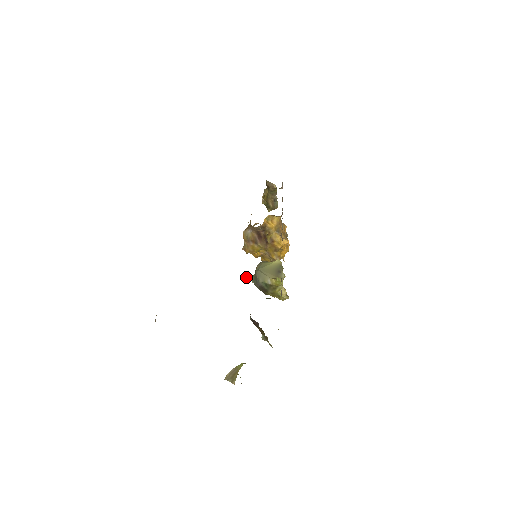
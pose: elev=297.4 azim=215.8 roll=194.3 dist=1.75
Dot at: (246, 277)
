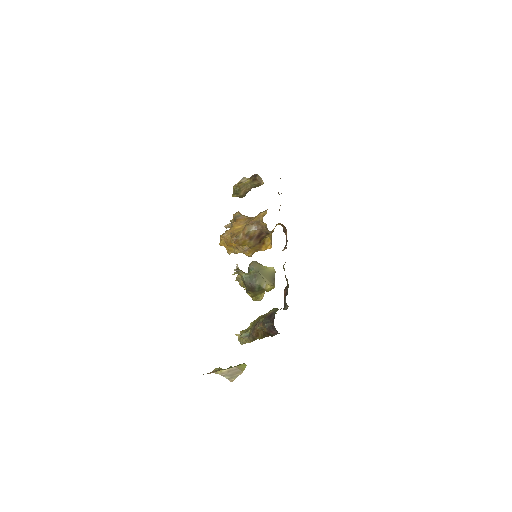
Dot at: (235, 270)
